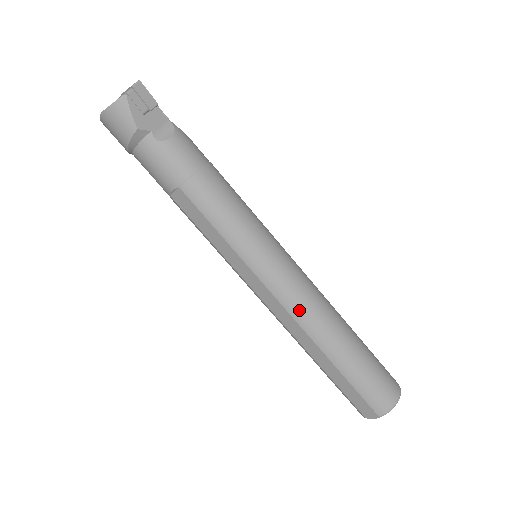
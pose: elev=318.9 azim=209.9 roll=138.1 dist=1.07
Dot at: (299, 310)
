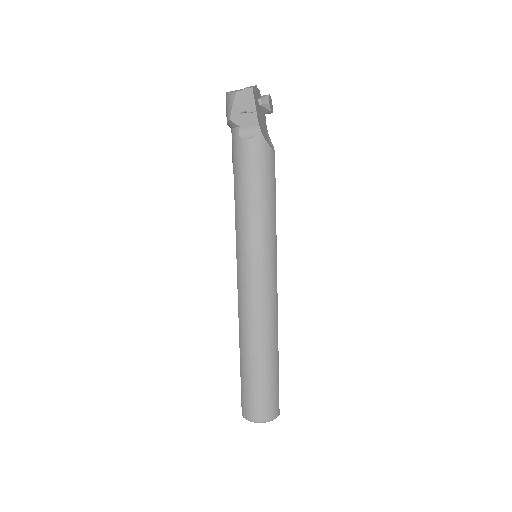
Dot at: (242, 310)
